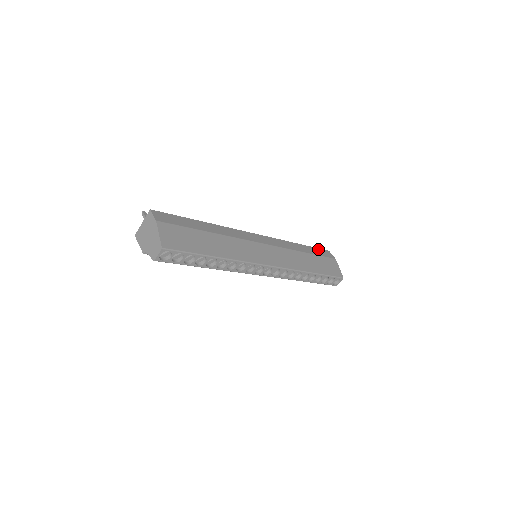
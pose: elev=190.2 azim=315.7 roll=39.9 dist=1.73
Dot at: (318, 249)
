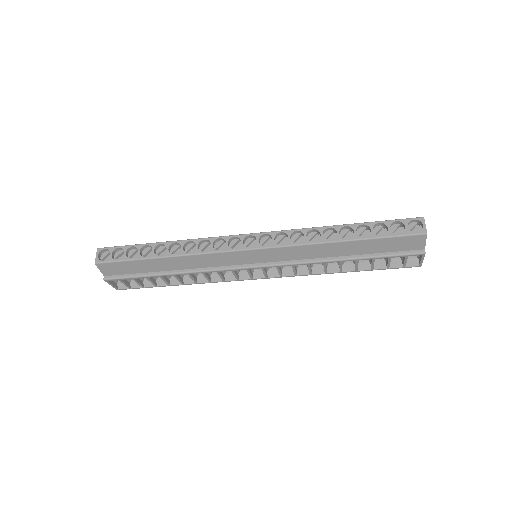
Dot at: occluded
